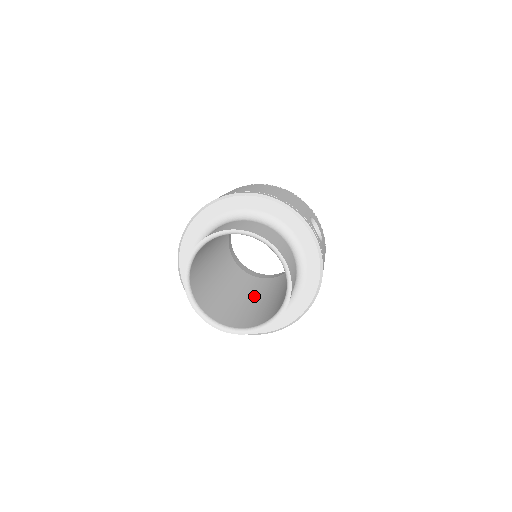
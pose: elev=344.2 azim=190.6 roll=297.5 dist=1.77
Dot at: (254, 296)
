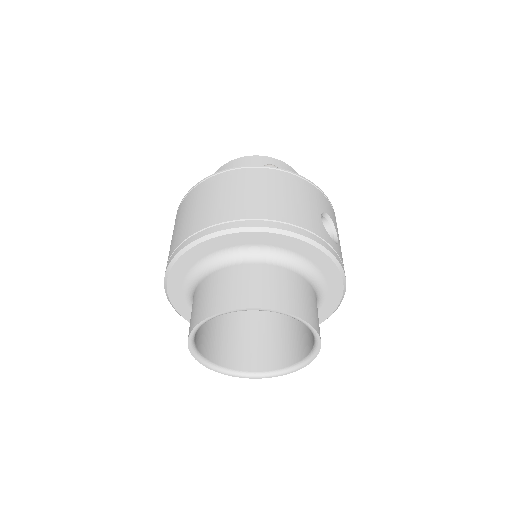
Dot at: occluded
